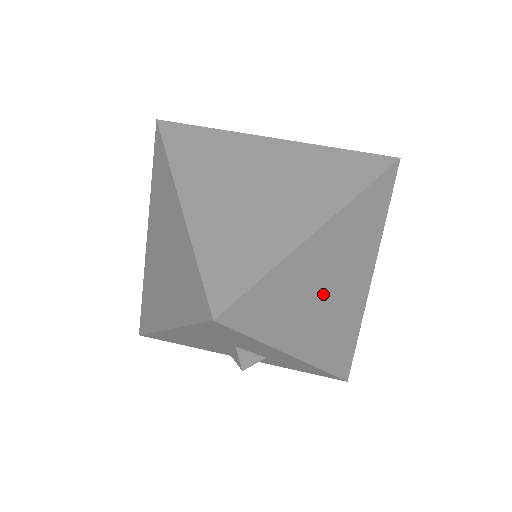
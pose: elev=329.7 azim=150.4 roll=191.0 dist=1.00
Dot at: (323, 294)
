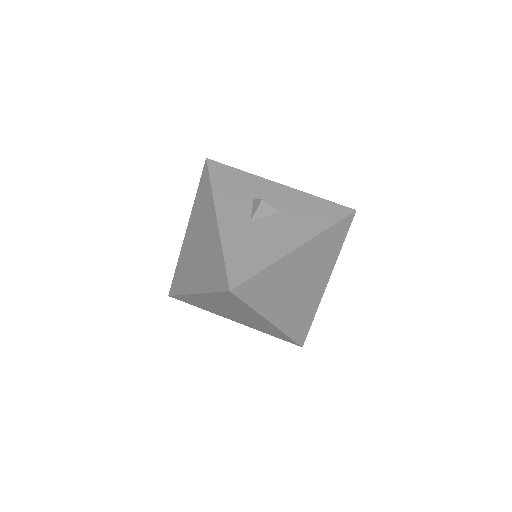
Dot at: (228, 312)
